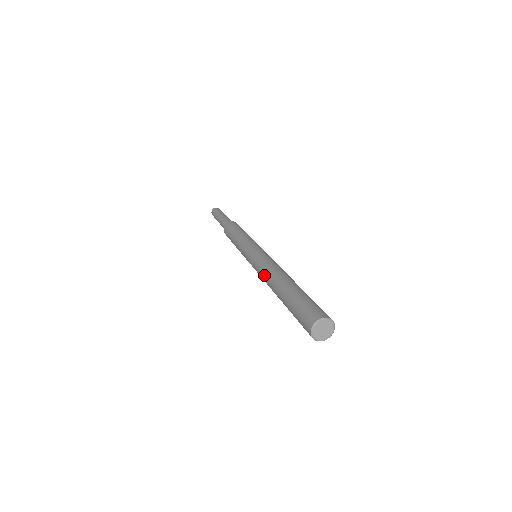
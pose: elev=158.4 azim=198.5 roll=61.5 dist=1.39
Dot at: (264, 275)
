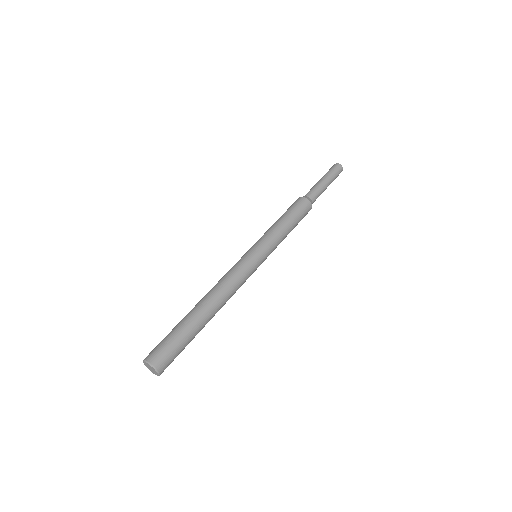
Dot at: occluded
